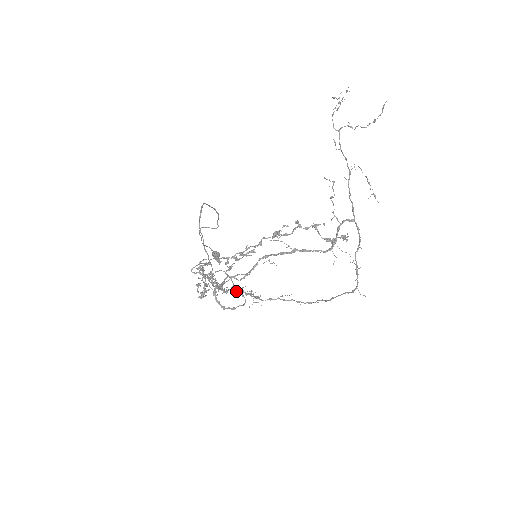
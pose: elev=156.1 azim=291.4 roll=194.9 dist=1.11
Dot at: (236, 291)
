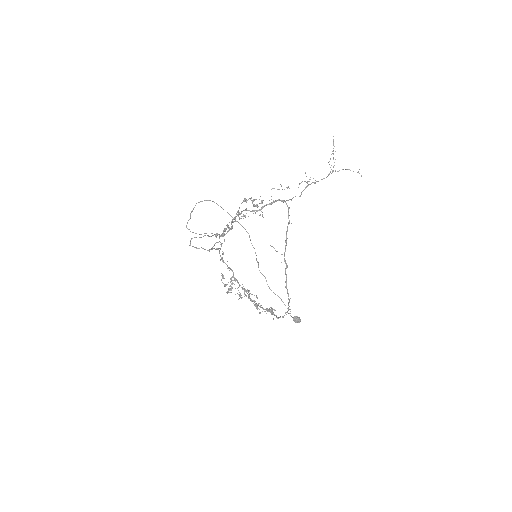
Dot at: (263, 308)
